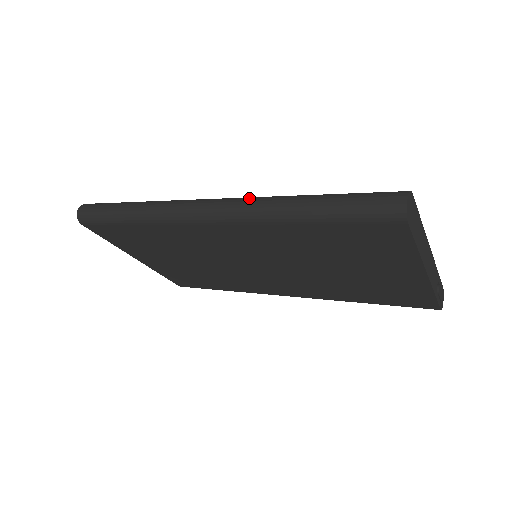
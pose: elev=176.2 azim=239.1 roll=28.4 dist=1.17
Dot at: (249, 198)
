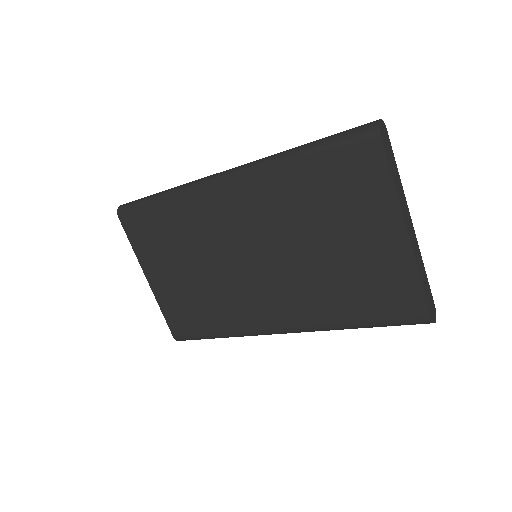
Dot at: occluded
